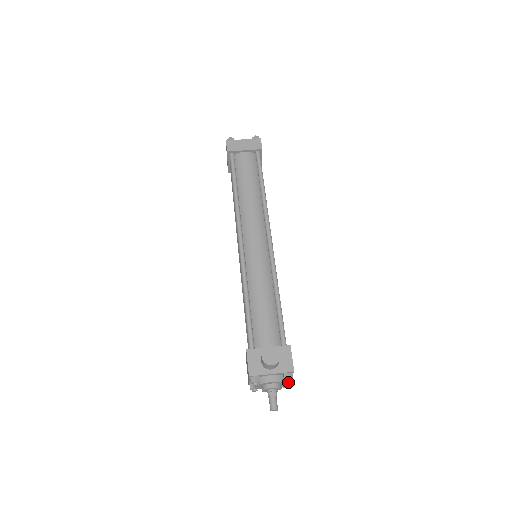
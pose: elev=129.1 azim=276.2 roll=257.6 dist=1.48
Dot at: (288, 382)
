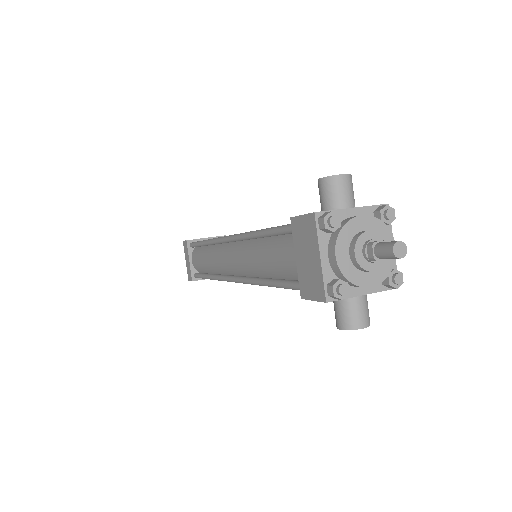
Dot at: (392, 238)
